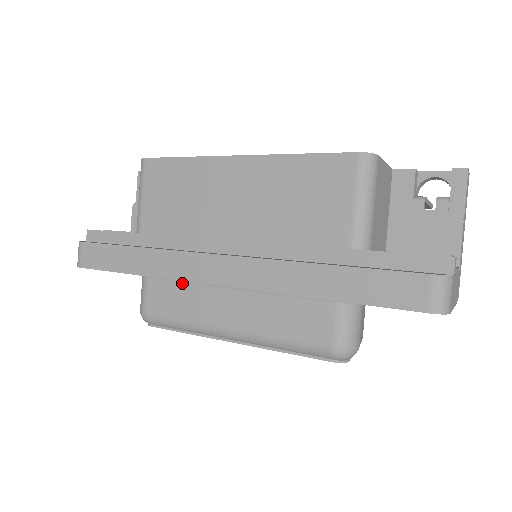
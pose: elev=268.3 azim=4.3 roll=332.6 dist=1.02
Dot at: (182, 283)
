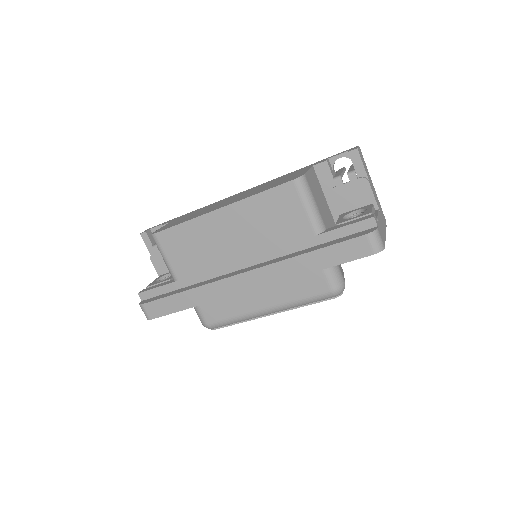
Dot at: occluded
